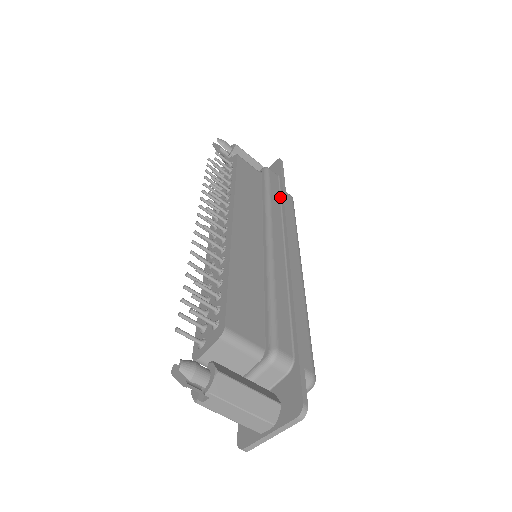
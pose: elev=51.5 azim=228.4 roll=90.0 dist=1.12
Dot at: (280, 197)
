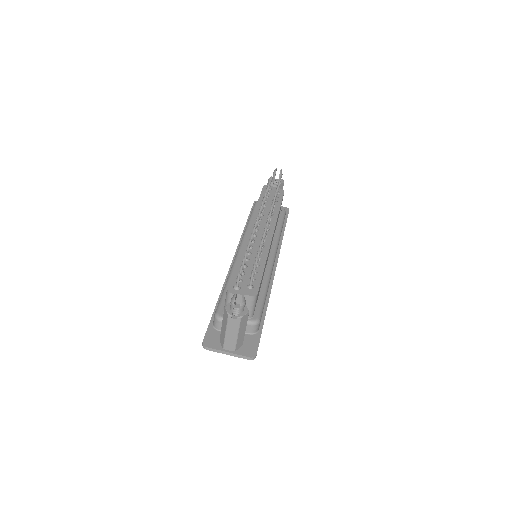
Dot at: (281, 235)
